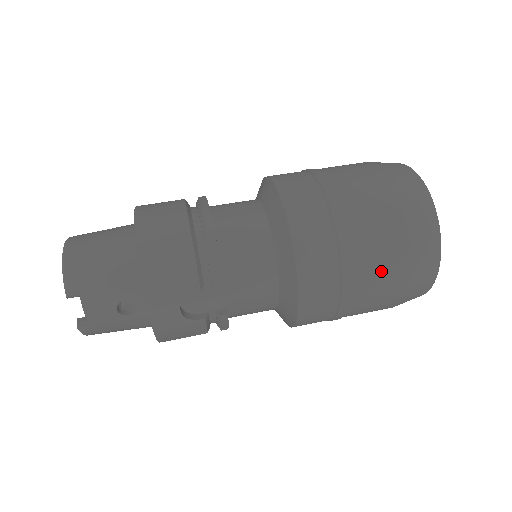
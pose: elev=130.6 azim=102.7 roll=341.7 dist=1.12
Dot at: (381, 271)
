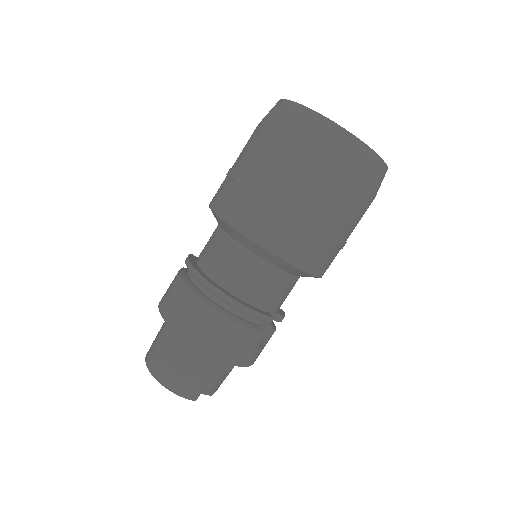
Dot at: (356, 216)
